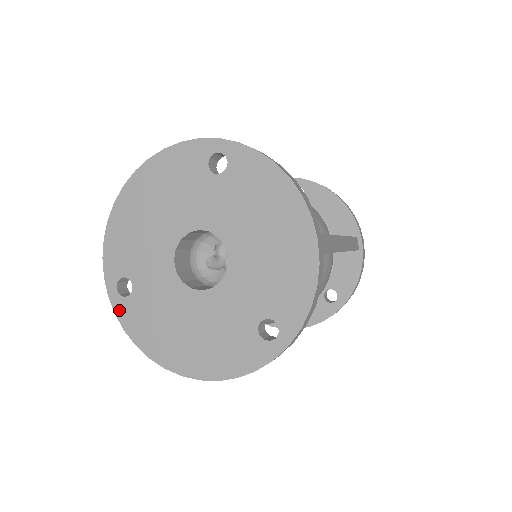
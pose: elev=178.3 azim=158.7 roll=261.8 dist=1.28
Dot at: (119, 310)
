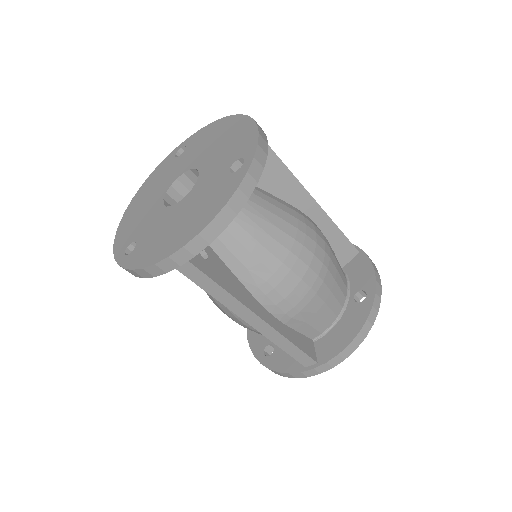
Dot at: (127, 263)
